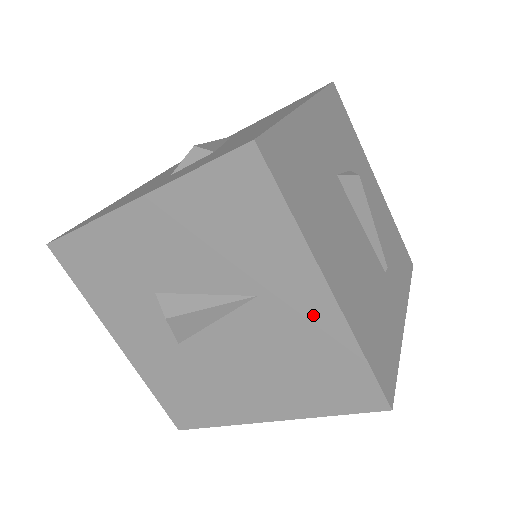
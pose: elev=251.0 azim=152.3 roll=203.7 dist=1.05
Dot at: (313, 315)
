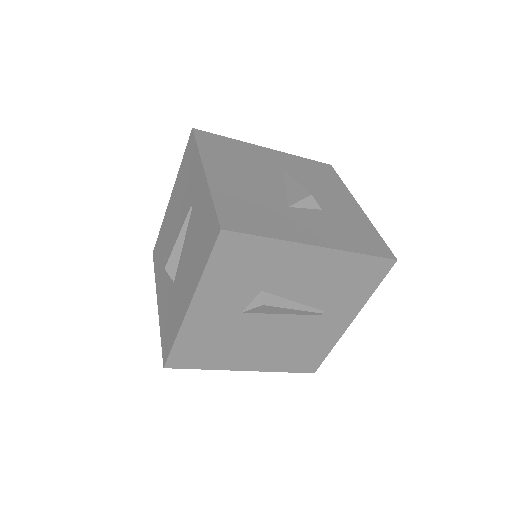
Dot at: occluded
